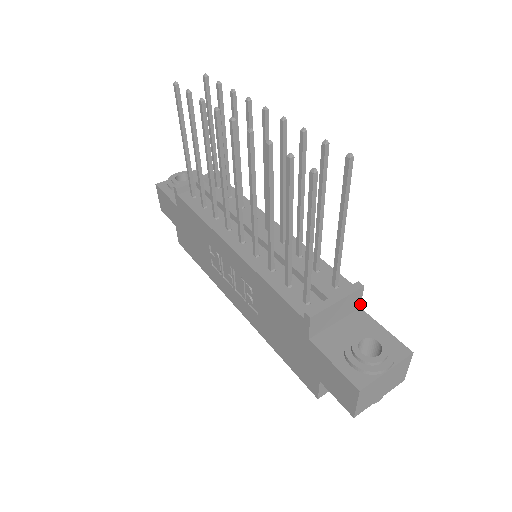
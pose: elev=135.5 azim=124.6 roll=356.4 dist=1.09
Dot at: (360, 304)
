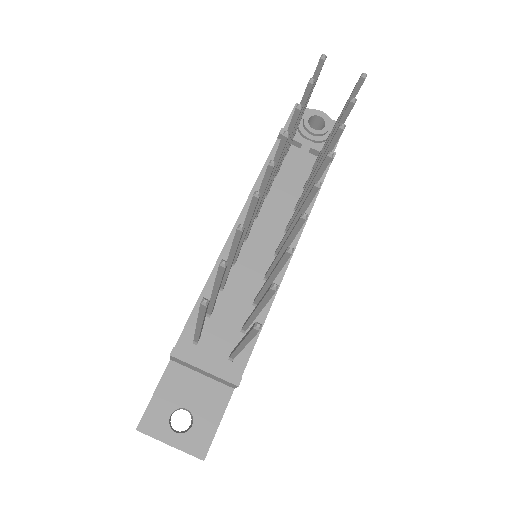
Dot at: (235, 387)
